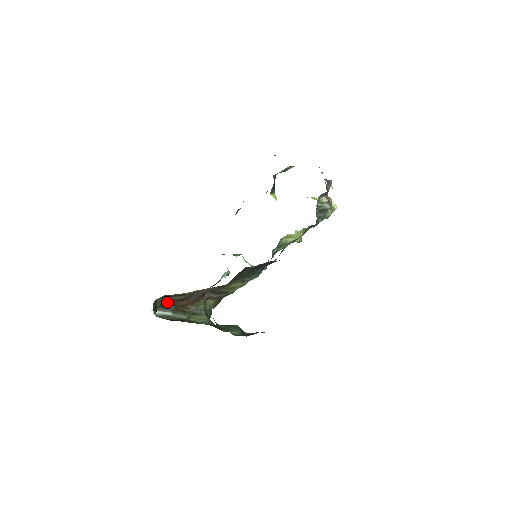
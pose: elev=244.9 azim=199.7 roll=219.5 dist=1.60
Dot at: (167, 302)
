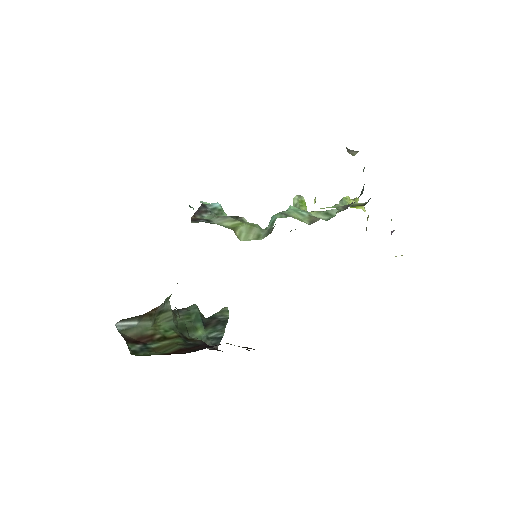
Dot at: occluded
